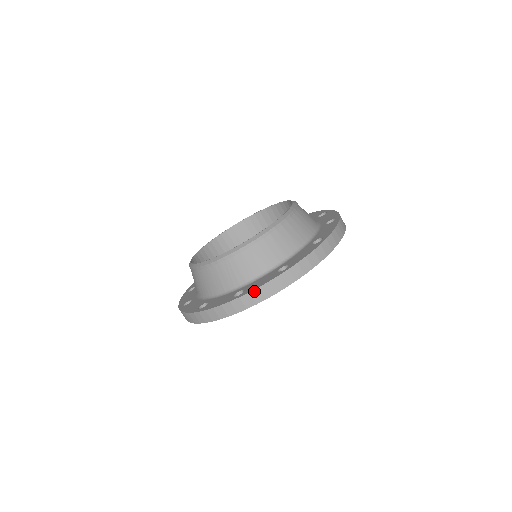
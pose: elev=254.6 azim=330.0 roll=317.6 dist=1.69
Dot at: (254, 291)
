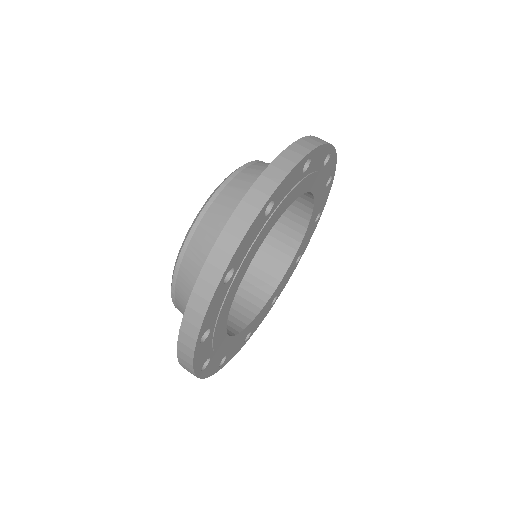
Dot at: (219, 239)
